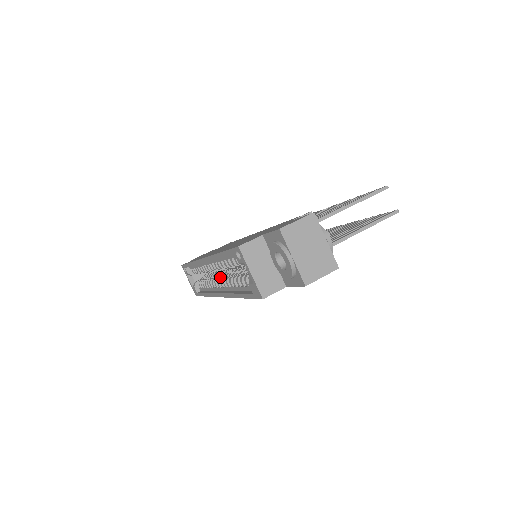
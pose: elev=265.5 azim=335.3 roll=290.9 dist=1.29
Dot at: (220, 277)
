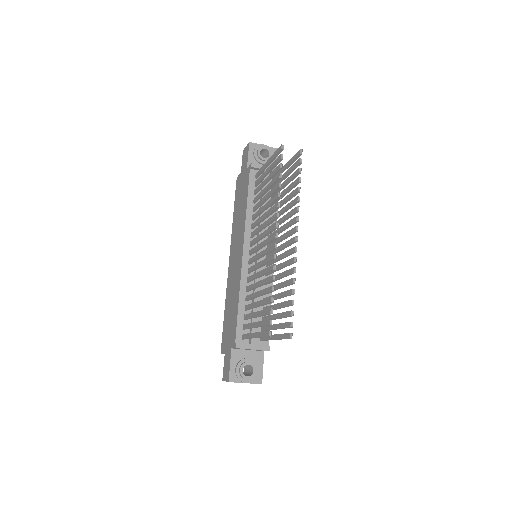
Dot at: occluded
